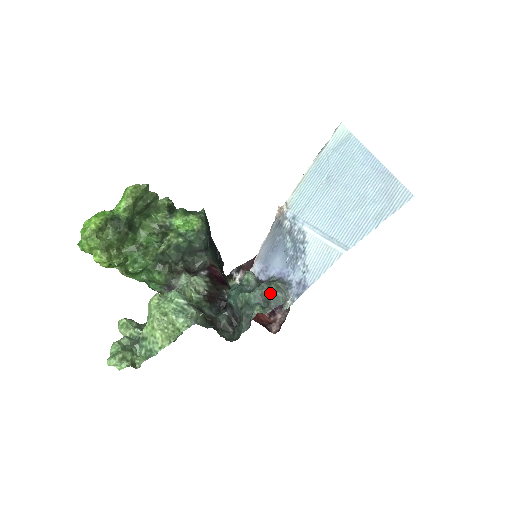
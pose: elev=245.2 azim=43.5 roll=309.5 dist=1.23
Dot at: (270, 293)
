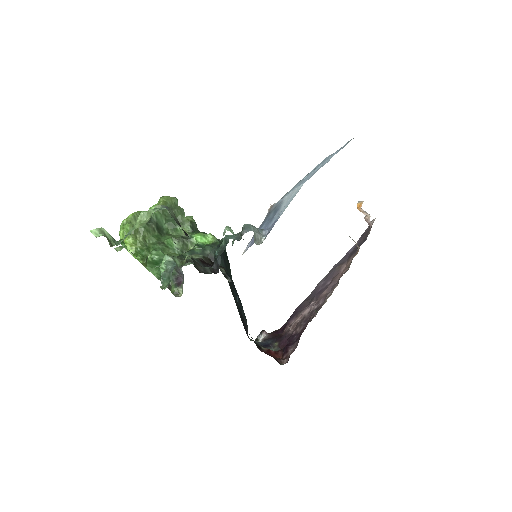
Dot at: (244, 226)
